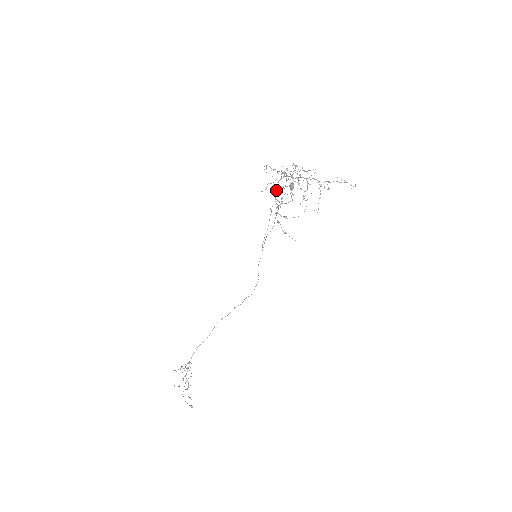
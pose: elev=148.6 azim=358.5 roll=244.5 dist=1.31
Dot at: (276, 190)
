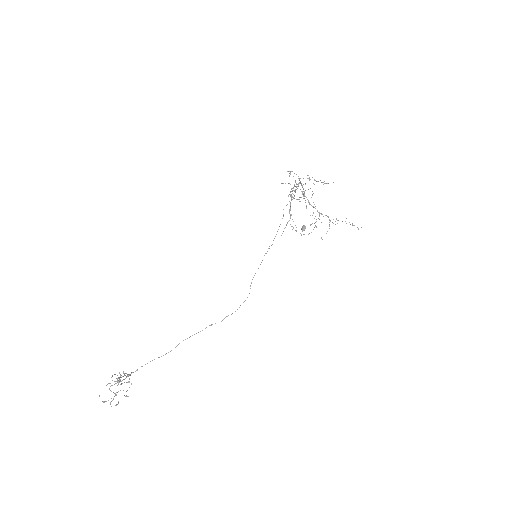
Dot at: (293, 194)
